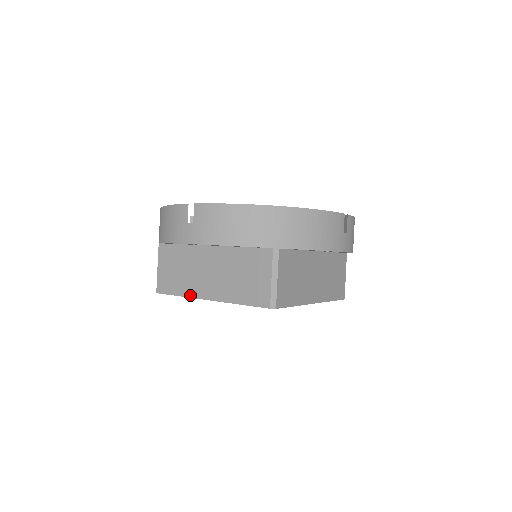
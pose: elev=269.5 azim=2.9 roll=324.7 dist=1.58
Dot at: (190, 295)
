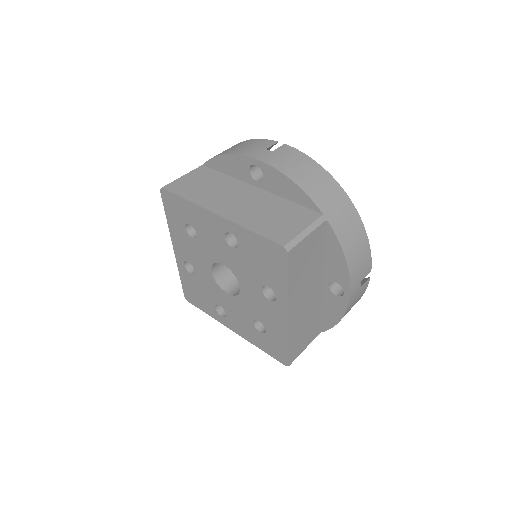
Dot at: (200, 203)
